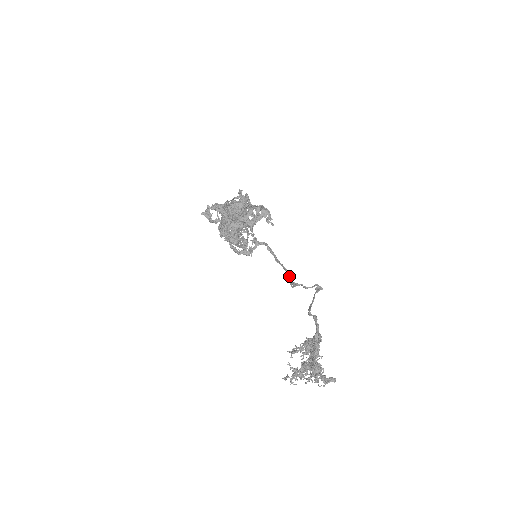
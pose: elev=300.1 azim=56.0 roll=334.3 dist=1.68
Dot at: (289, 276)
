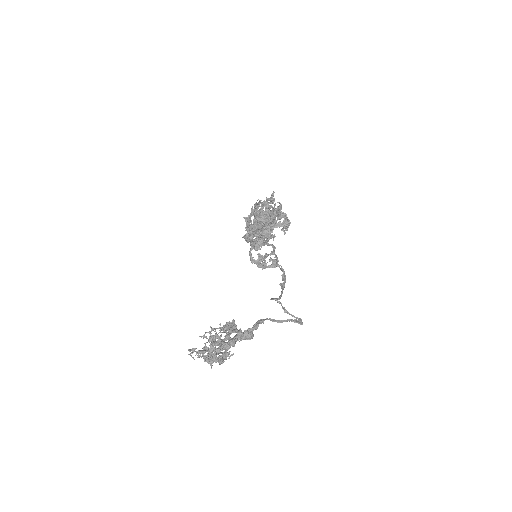
Dot at: (279, 297)
